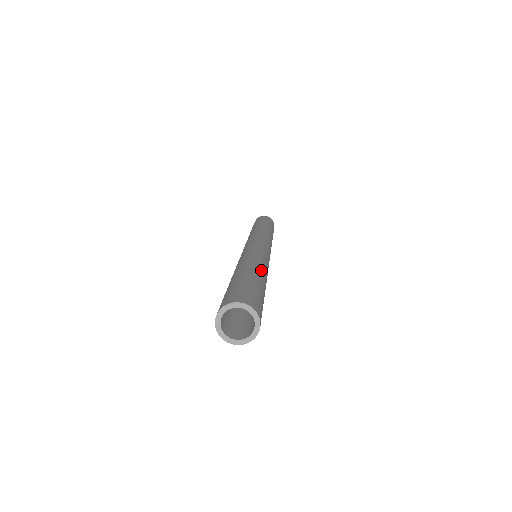
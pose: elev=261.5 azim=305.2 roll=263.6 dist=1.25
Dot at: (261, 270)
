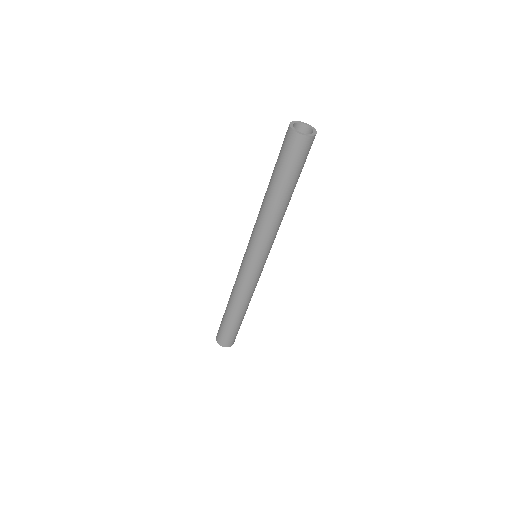
Dot at: occluded
